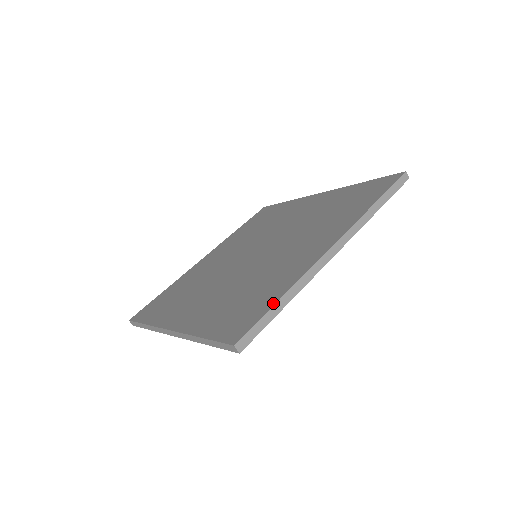
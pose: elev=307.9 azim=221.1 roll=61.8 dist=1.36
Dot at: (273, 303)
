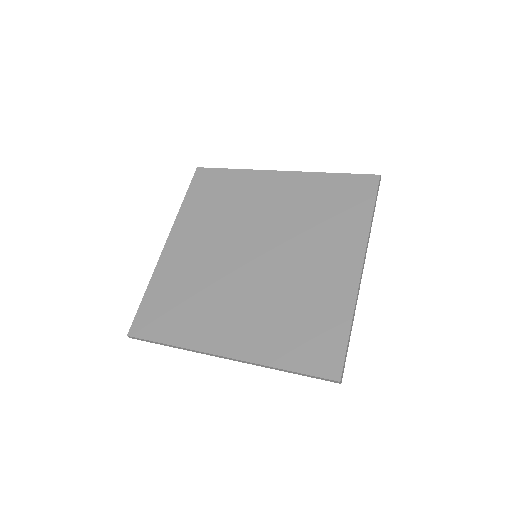
Dot at: (347, 335)
